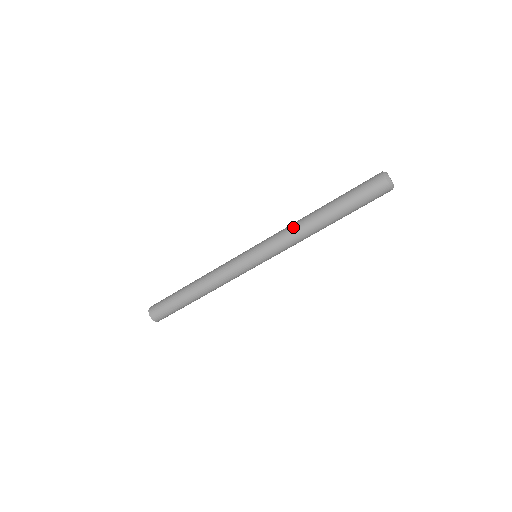
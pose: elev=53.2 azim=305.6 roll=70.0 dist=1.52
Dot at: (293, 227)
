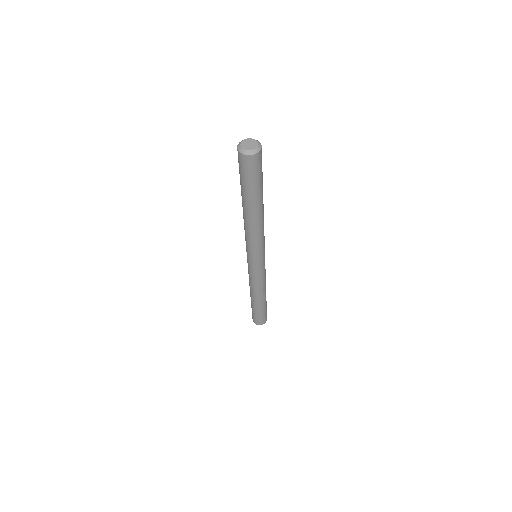
Dot at: (244, 227)
